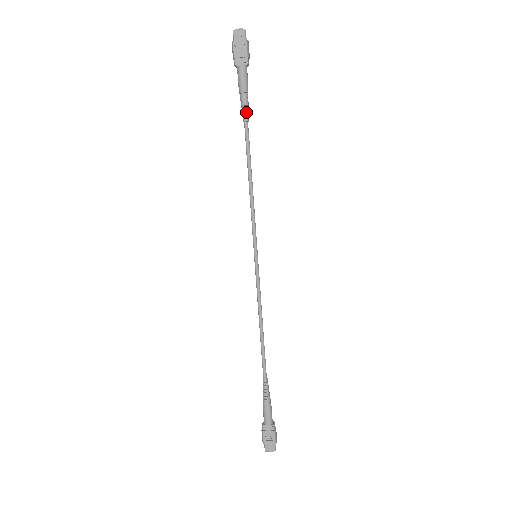
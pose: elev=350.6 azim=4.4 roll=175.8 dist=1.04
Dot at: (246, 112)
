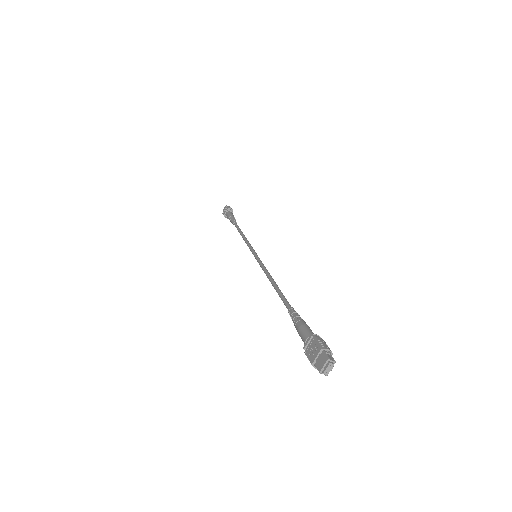
Dot at: (233, 221)
